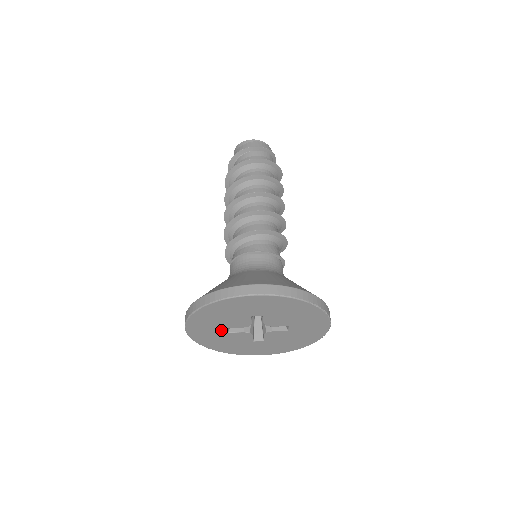
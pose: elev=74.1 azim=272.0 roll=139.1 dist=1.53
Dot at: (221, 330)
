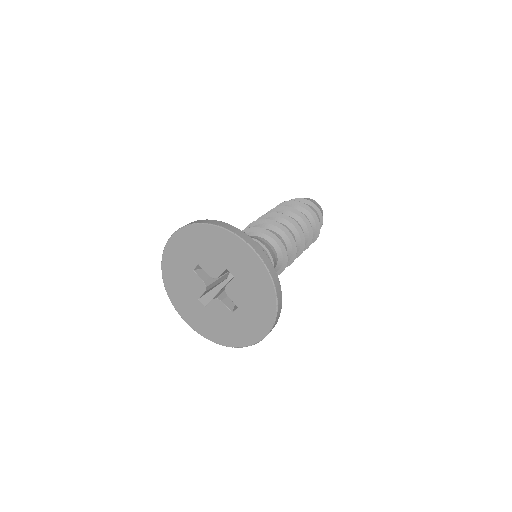
Dot at: (192, 262)
